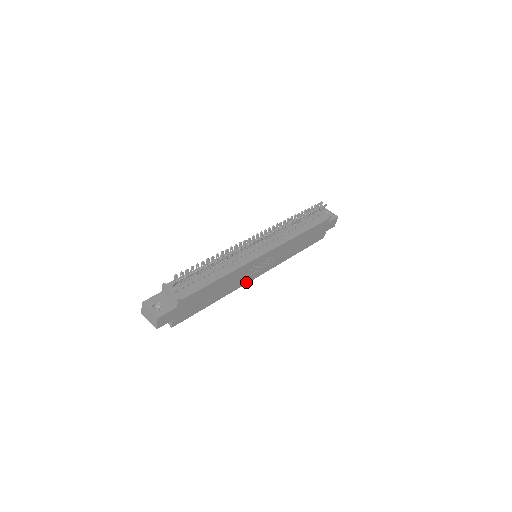
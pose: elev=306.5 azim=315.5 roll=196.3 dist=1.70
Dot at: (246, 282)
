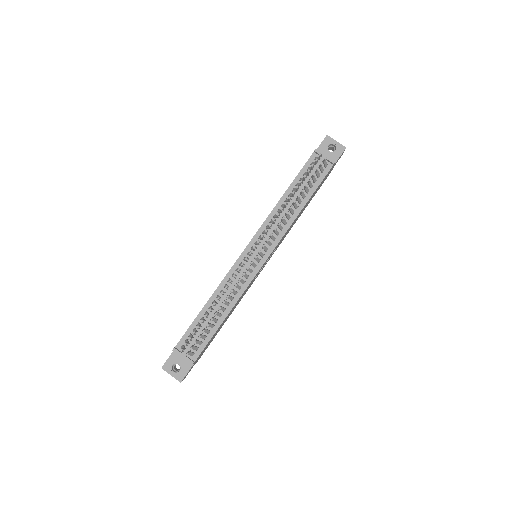
Dot at: (253, 281)
